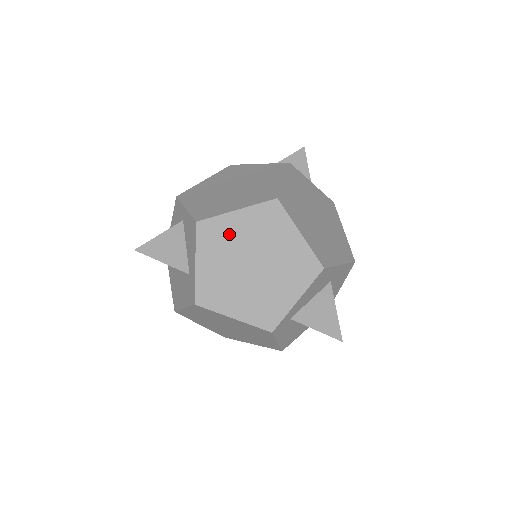
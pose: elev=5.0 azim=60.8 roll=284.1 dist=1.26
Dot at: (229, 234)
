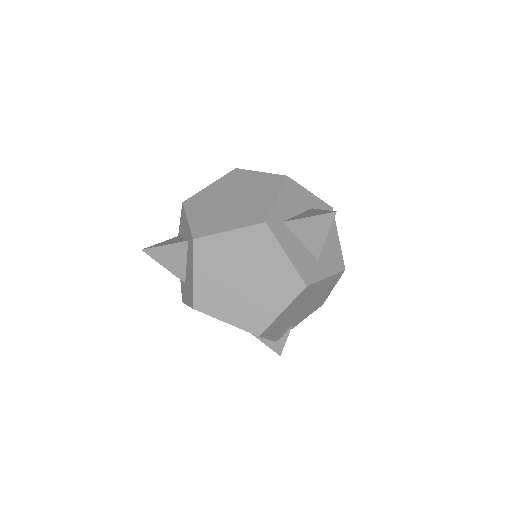
Dot at: (208, 196)
